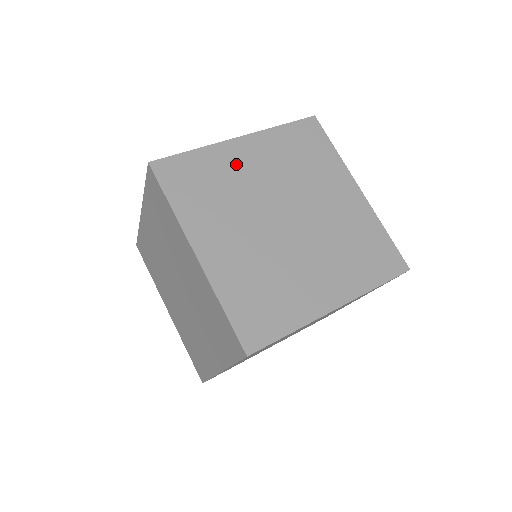
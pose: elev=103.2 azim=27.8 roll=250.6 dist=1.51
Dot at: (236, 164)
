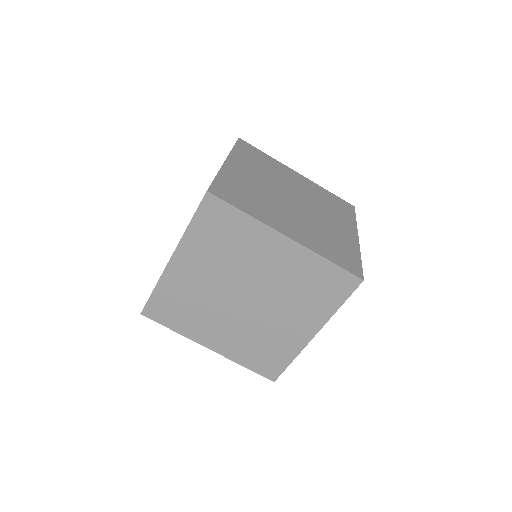
Dot at: (243, 177)
